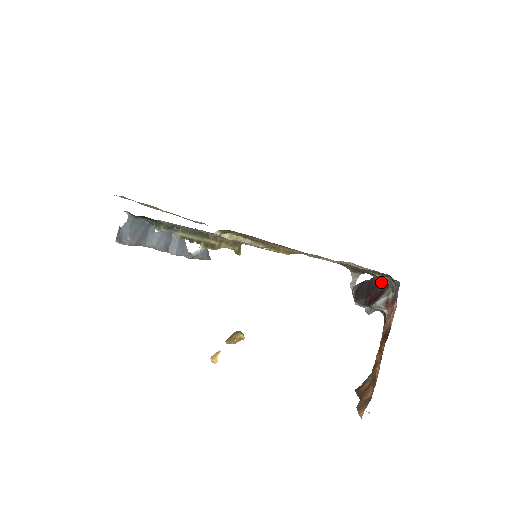
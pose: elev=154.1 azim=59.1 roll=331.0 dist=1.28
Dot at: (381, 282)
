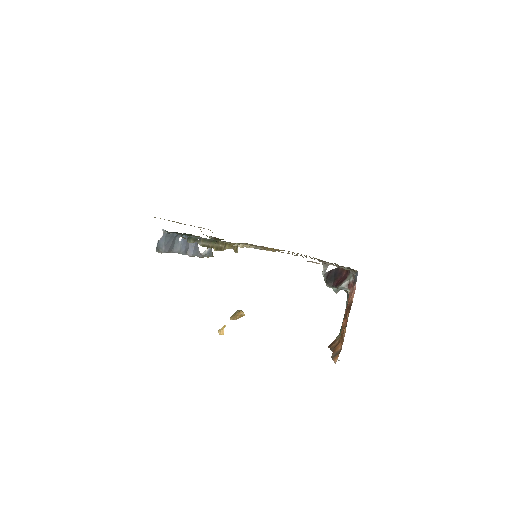
Dot at: (344, 270)
